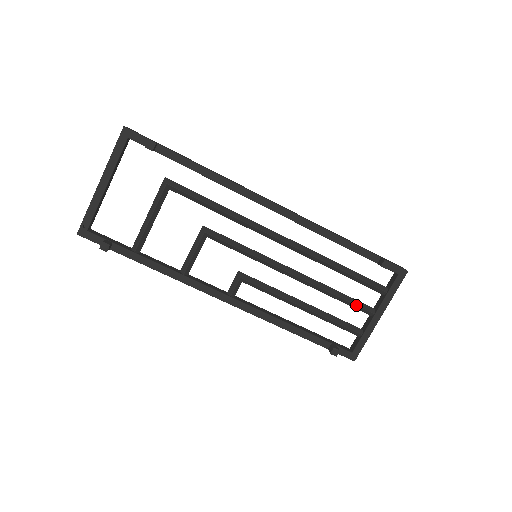
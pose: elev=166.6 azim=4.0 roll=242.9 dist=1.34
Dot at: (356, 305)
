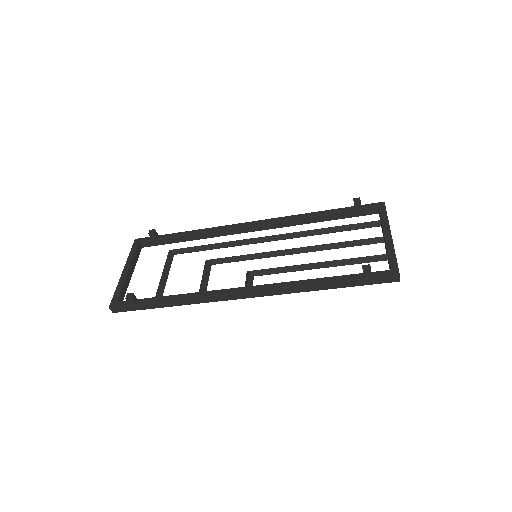
Dot at: (362, 240)
